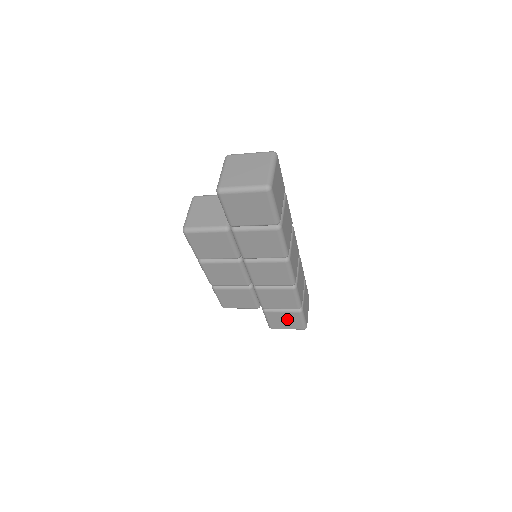
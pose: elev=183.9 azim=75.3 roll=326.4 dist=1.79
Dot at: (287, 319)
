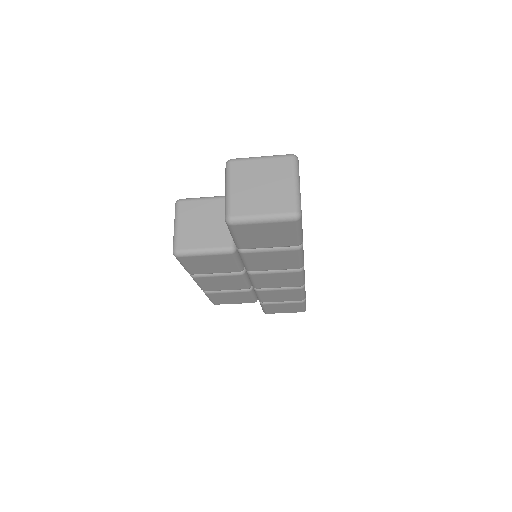
Dot at: (287, 307)
